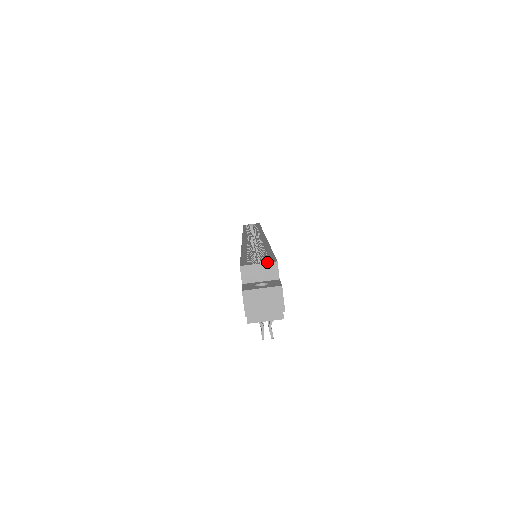
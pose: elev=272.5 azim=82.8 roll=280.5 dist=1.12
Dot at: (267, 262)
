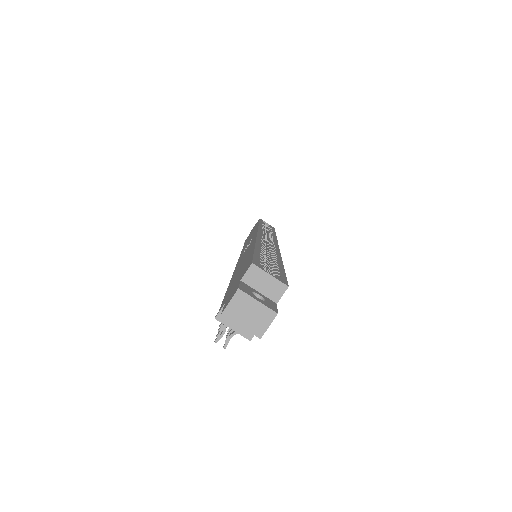
Dot at: (279, 279)
